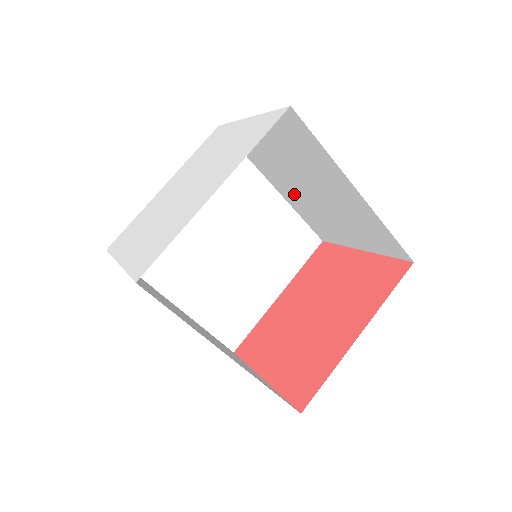
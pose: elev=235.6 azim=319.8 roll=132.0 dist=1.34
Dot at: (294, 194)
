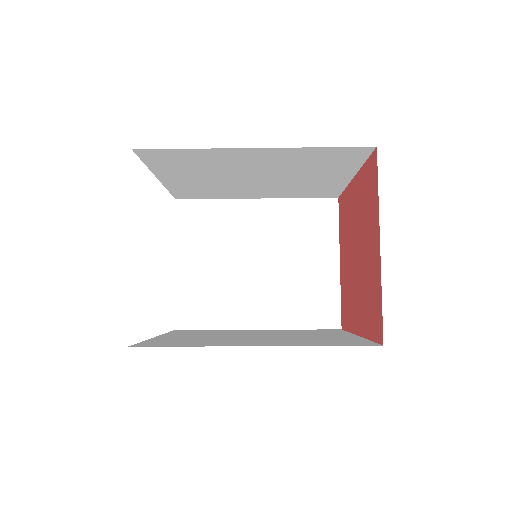
Dot at: occluded
